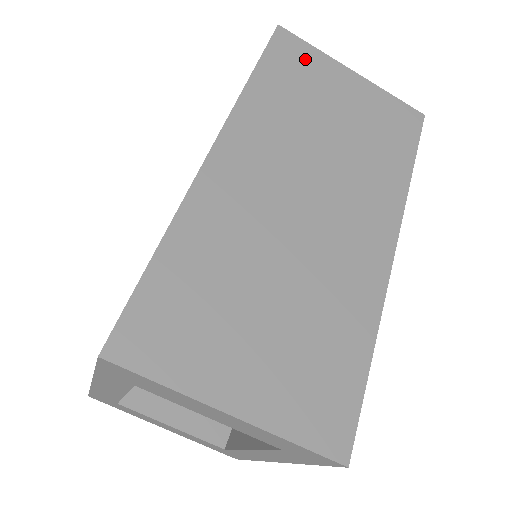
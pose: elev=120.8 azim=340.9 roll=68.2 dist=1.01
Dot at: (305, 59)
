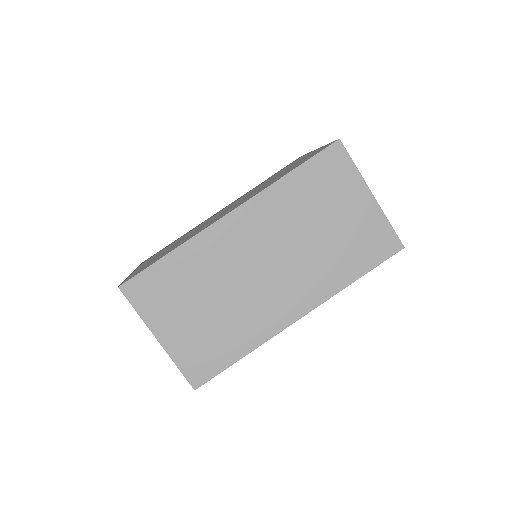
Dot at: (340, 173)
